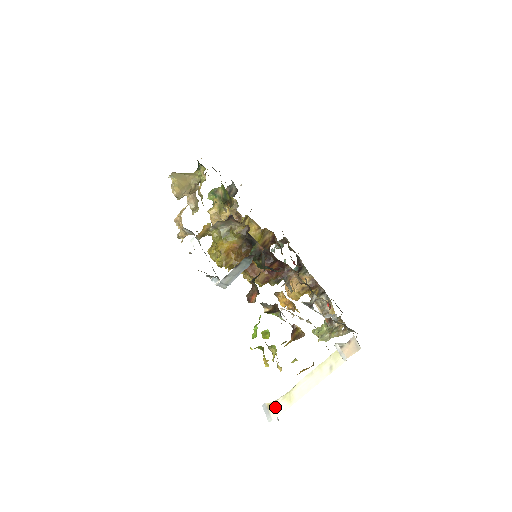
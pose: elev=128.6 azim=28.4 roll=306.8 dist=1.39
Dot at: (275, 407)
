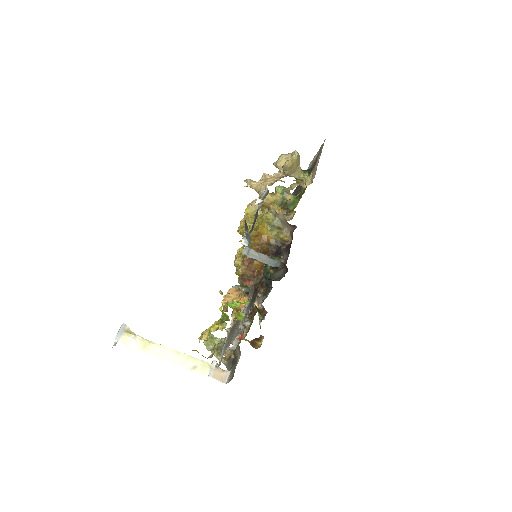
Dot at: (130, 337)
